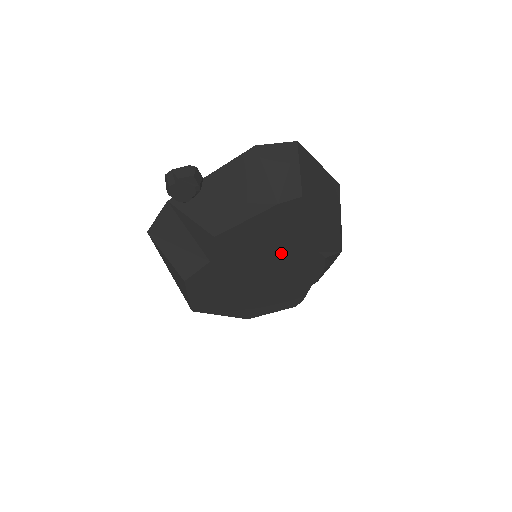
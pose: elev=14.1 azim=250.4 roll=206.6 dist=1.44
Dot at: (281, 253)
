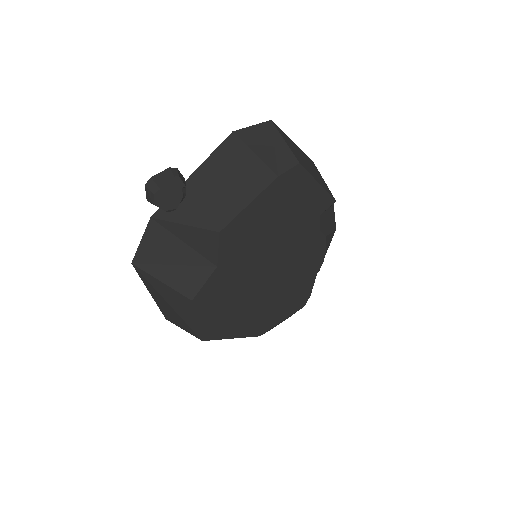
Dot at: (285, 239)
